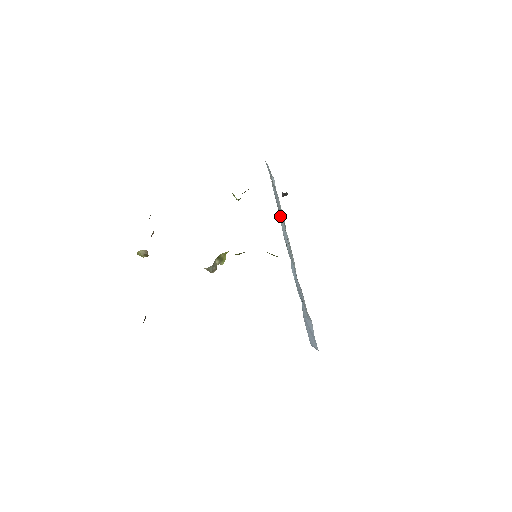
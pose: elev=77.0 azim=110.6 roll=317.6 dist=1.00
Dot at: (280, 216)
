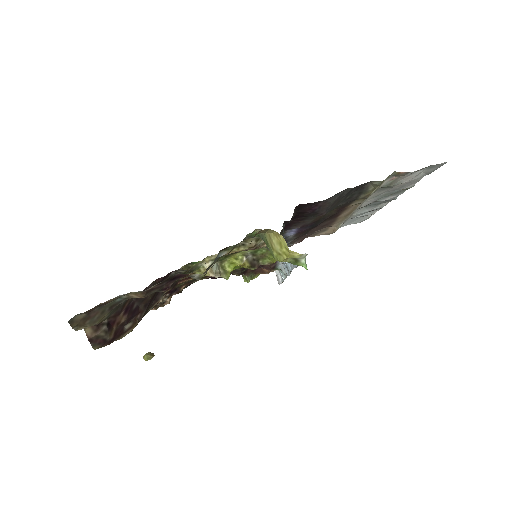
Dot at: occluded
